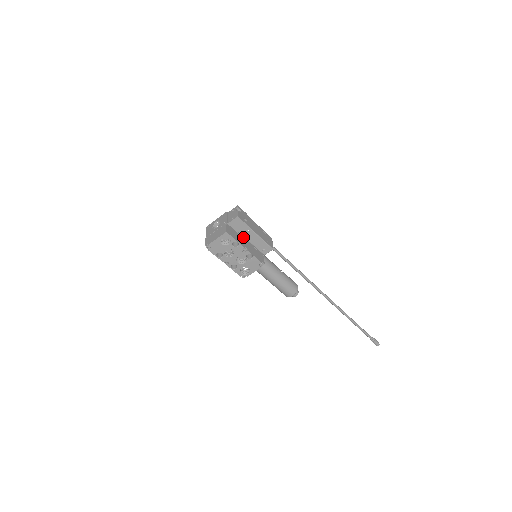
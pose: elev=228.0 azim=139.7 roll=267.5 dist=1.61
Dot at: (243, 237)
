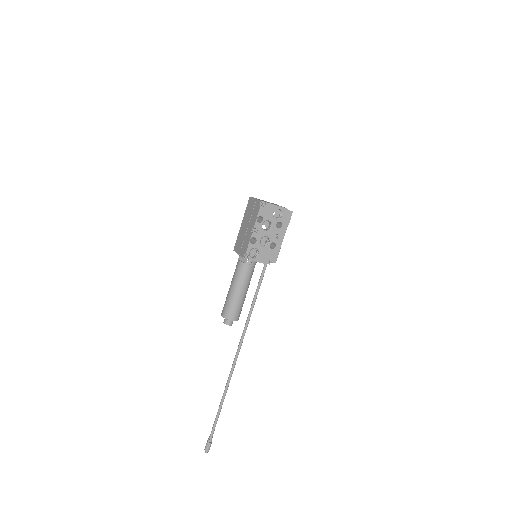
Dot at: occluded
